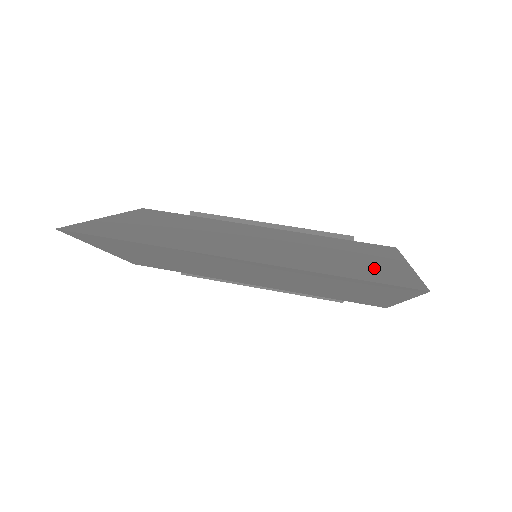
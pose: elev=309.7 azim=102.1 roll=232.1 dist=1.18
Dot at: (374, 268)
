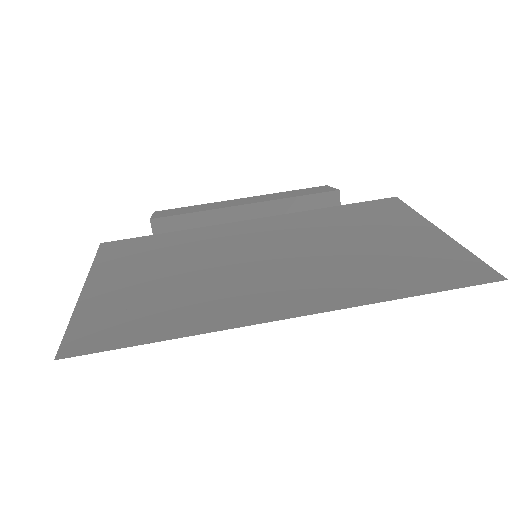
Dot at: (422, 257)
